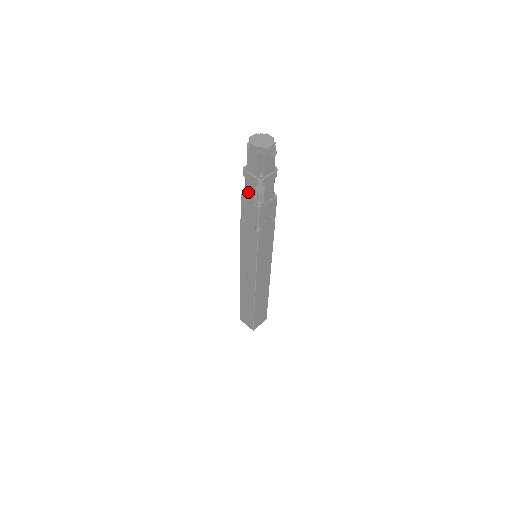
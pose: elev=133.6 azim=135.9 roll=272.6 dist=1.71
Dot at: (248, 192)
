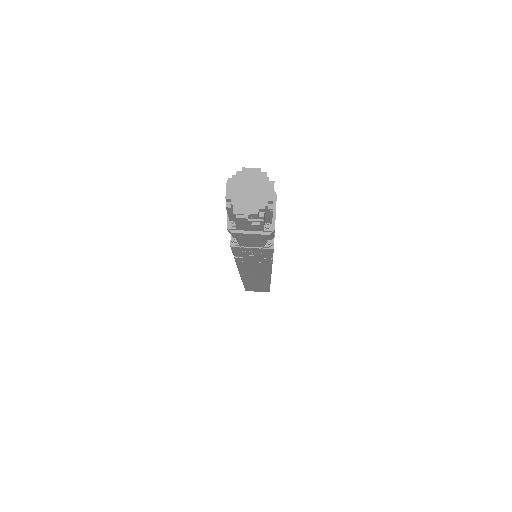
Dot at: occluded
